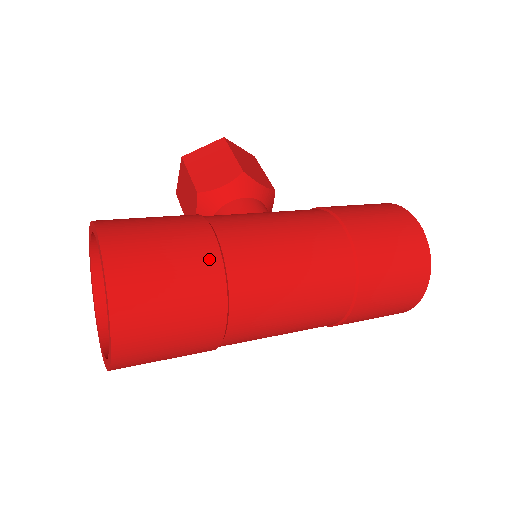
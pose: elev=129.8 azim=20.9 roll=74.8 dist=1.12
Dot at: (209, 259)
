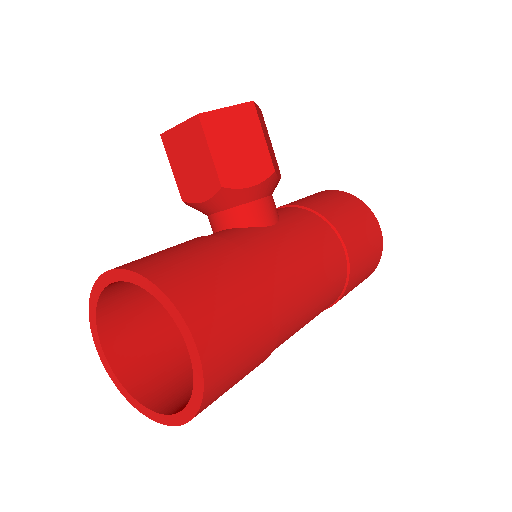
Dot at: (272, 331)
